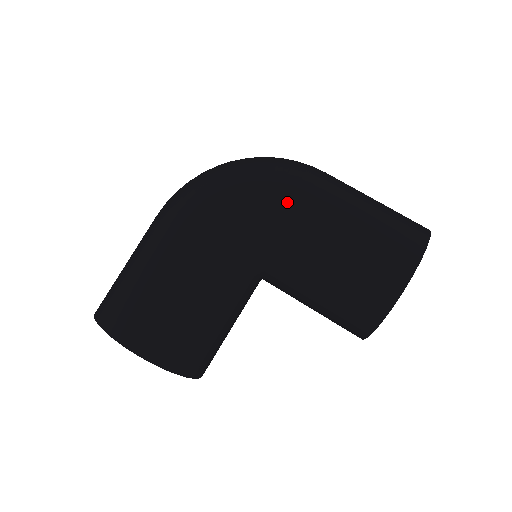
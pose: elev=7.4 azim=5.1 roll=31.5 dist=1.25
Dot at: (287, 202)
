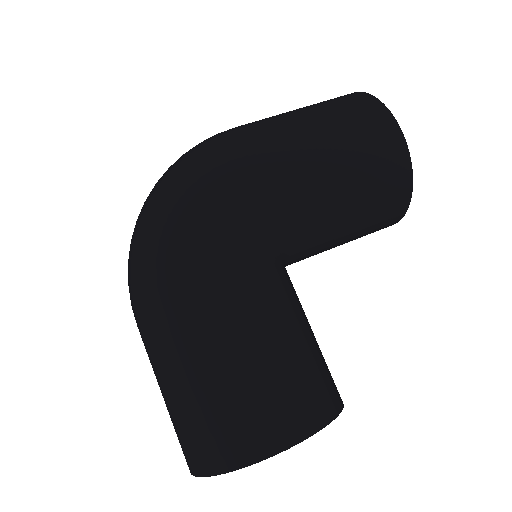
Dot at: (252, 168)
